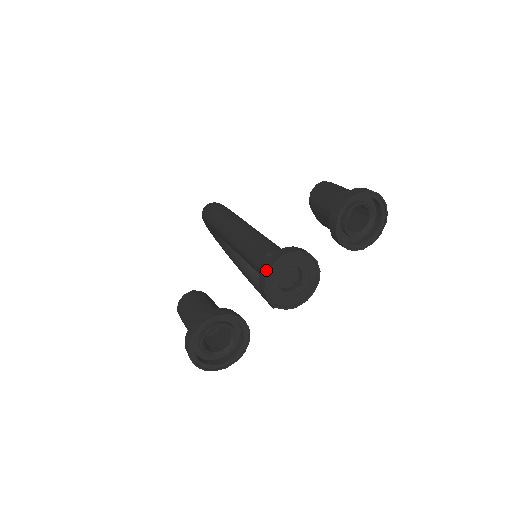
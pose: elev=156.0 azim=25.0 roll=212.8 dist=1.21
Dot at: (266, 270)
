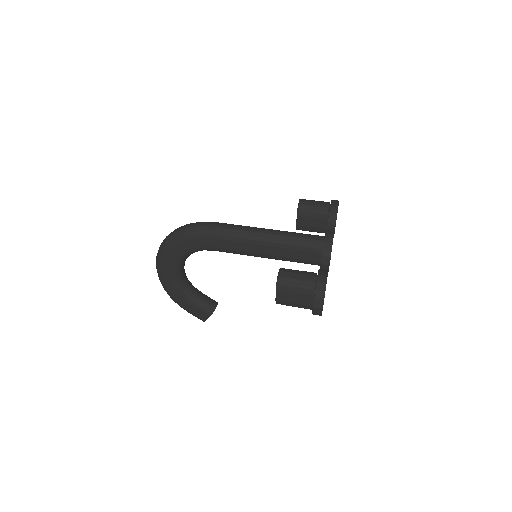
Dot at: (330, 243)
